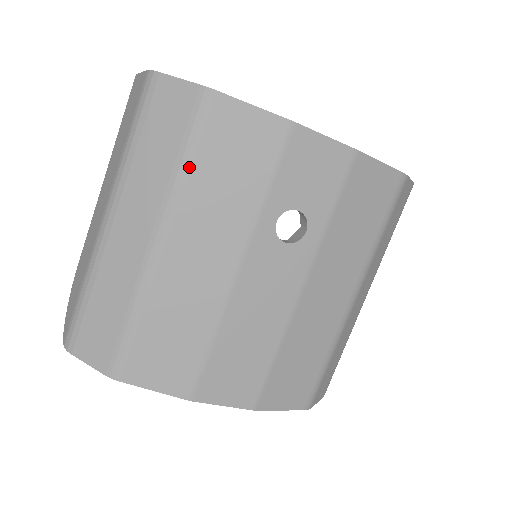
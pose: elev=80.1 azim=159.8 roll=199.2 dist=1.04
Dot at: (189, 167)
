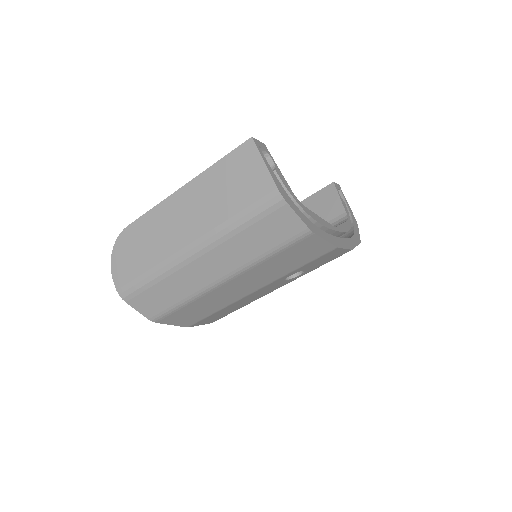
Dot at: (269, 258)
